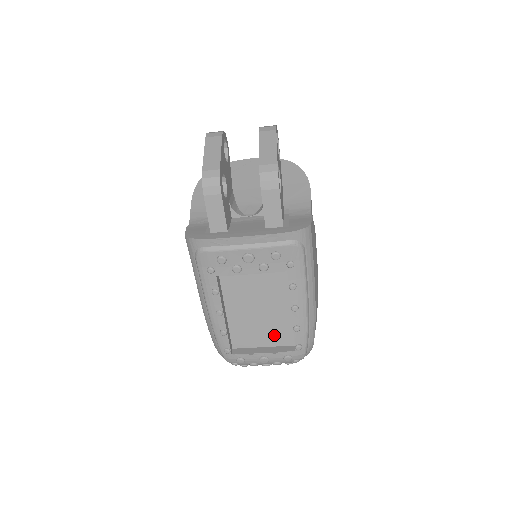
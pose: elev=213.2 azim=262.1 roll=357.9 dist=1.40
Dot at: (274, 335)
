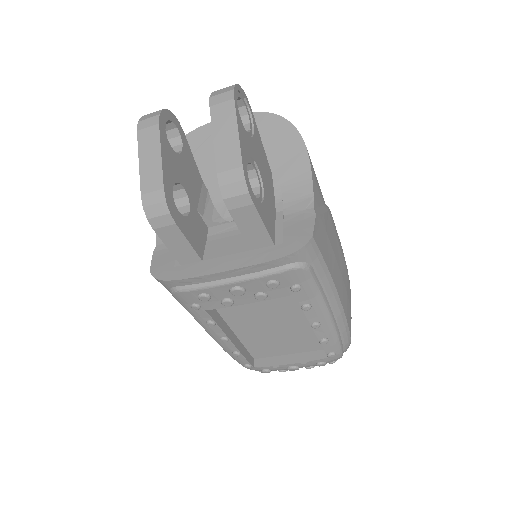
Dot at: (299, 343)
